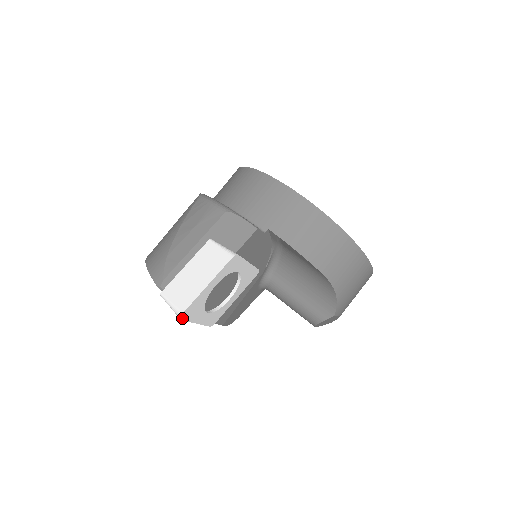
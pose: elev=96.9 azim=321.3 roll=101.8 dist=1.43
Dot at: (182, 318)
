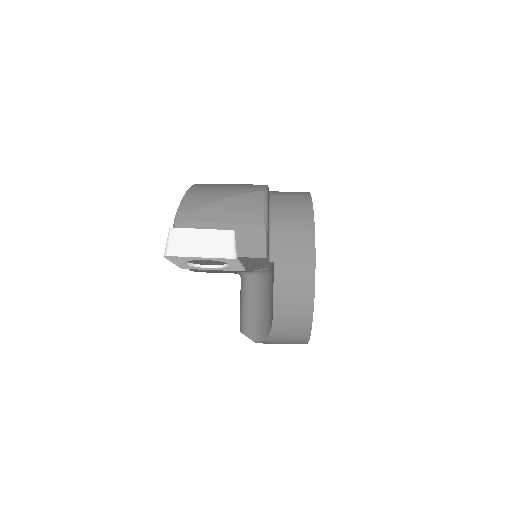
Dot at: (166, 257)
